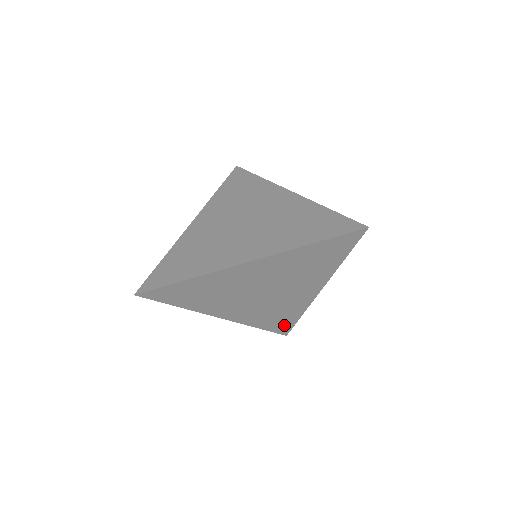
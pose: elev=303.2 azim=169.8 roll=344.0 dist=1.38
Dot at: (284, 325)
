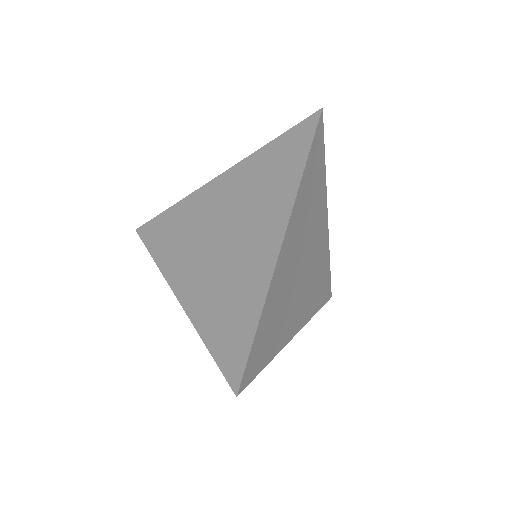
Dot at: (326, 287)
